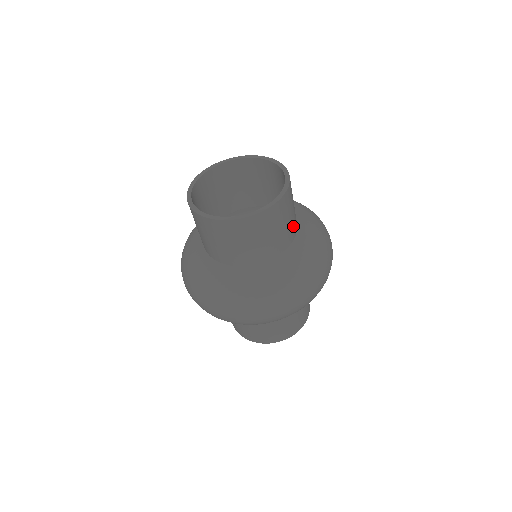
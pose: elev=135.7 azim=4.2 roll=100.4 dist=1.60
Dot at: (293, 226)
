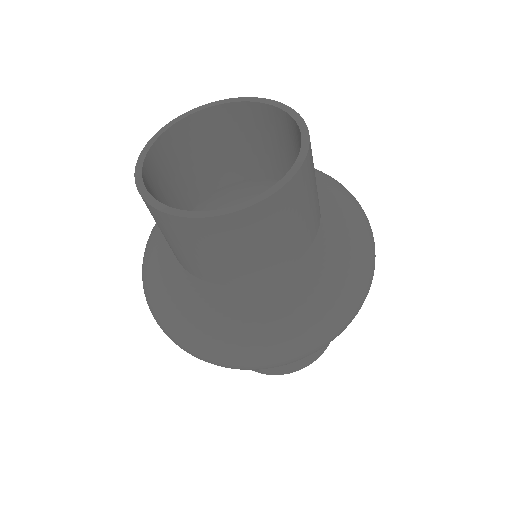
Dot at: (300, 239)
